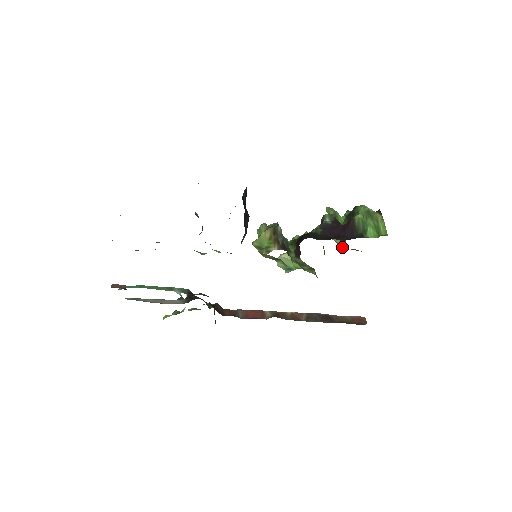
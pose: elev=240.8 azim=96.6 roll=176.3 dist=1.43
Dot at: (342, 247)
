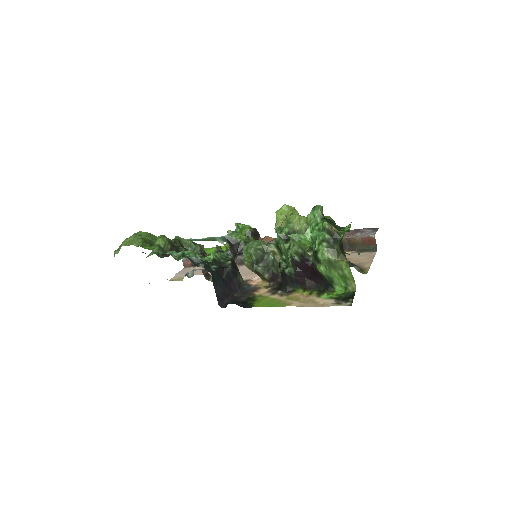
Dot at: occluded
